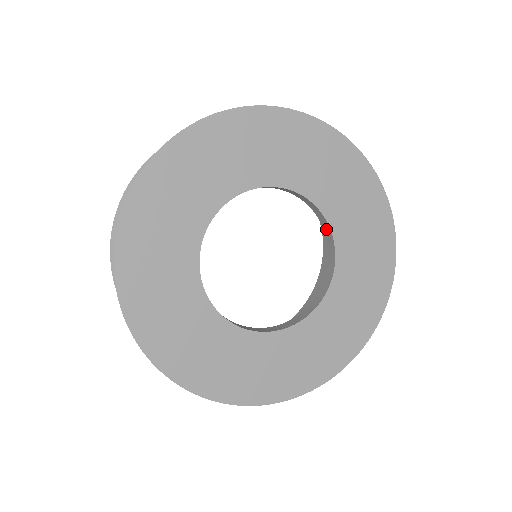
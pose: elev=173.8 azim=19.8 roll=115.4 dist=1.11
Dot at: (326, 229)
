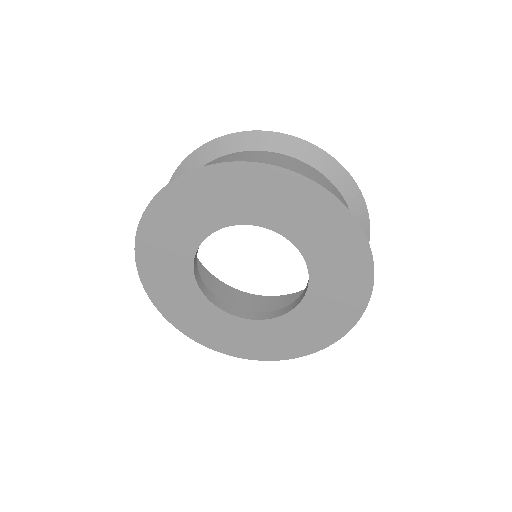
Dot at: occluded
